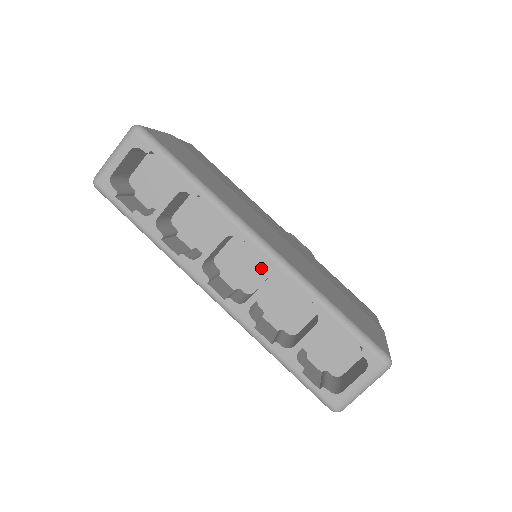
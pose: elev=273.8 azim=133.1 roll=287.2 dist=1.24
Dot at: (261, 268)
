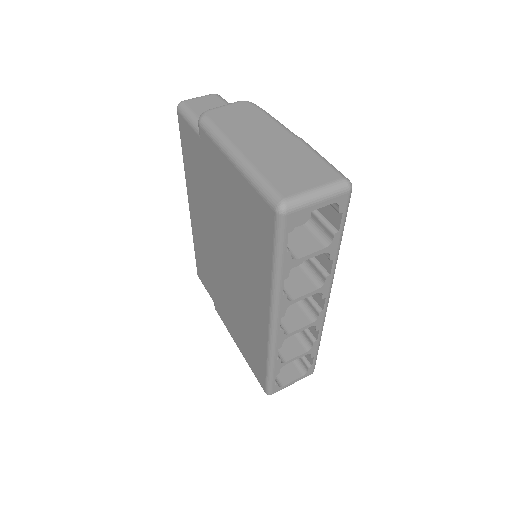
Dot at: occluded
